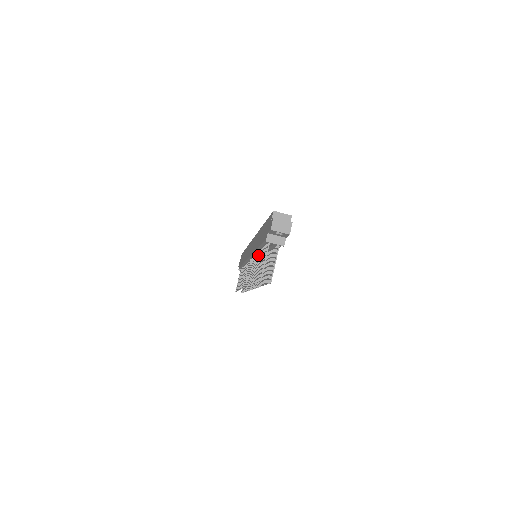
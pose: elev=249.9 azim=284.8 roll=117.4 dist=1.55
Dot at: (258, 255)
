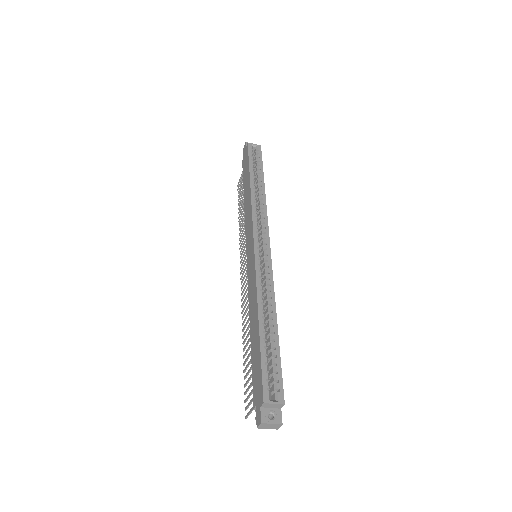
Dot at: occluded
